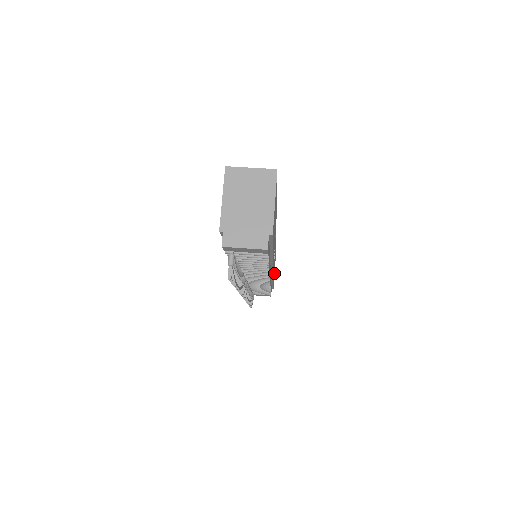
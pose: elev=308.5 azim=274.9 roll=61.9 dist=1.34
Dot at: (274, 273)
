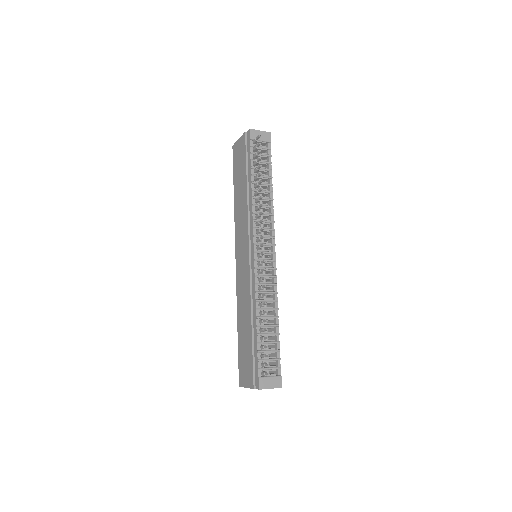
Dot at: occluded
